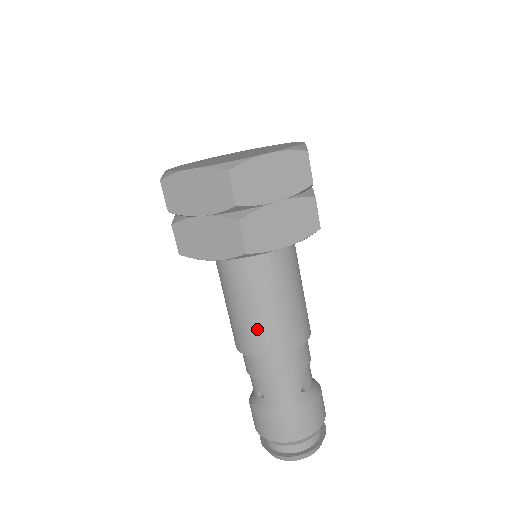
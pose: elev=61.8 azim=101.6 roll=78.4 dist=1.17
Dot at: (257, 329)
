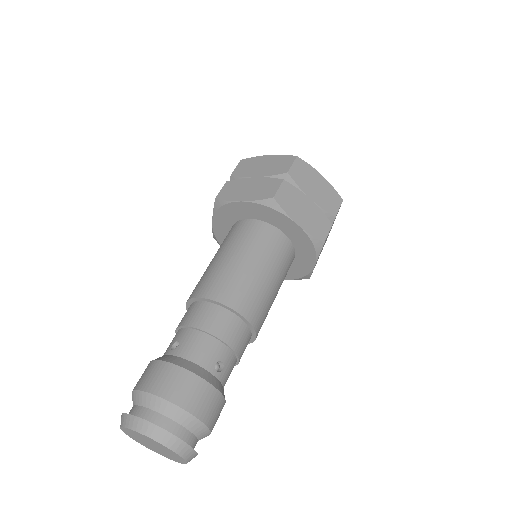
Dot at: (227, 276)
